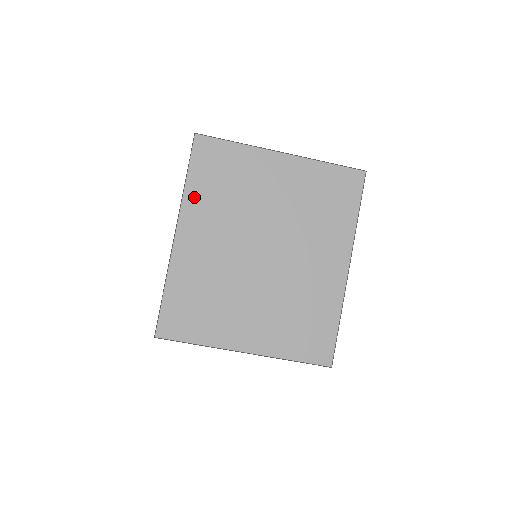
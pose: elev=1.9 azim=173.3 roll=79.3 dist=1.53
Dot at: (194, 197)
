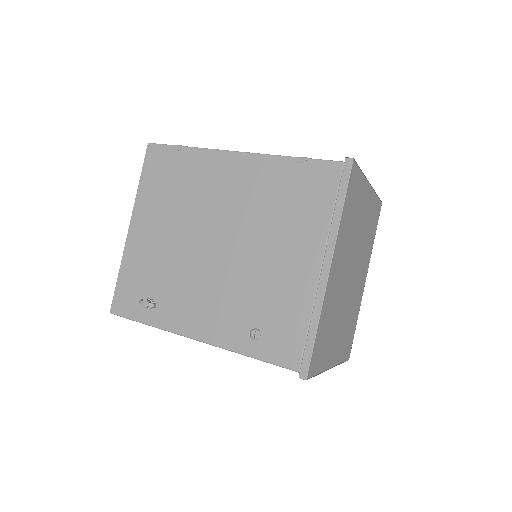
Dot at: (342, 228)
